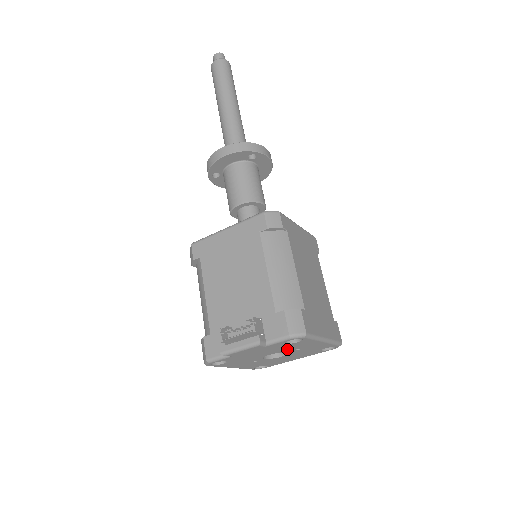
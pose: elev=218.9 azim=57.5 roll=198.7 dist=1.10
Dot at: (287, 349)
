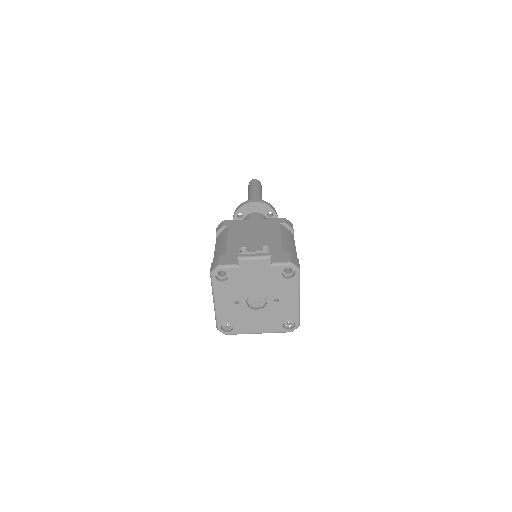
Dot at: (272, 291)
